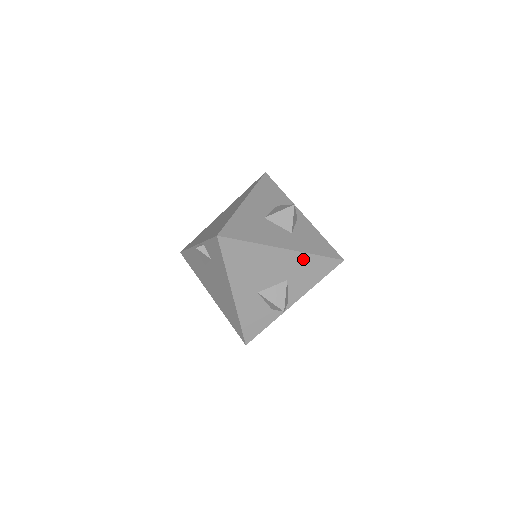
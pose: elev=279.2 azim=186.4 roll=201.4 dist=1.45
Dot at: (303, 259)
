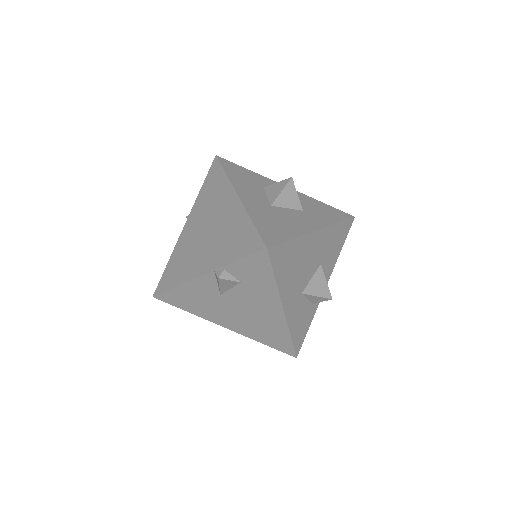
Dot at: (330, 233)
